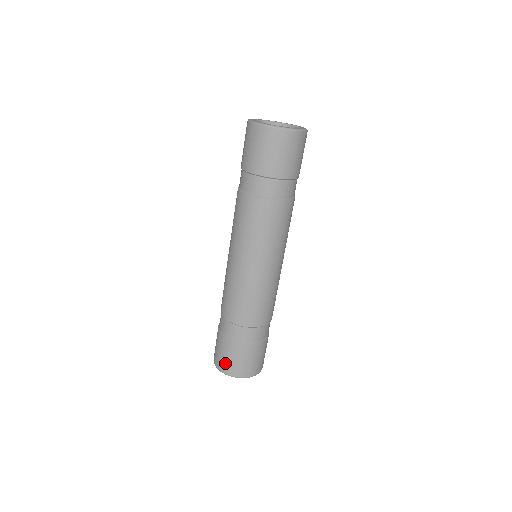
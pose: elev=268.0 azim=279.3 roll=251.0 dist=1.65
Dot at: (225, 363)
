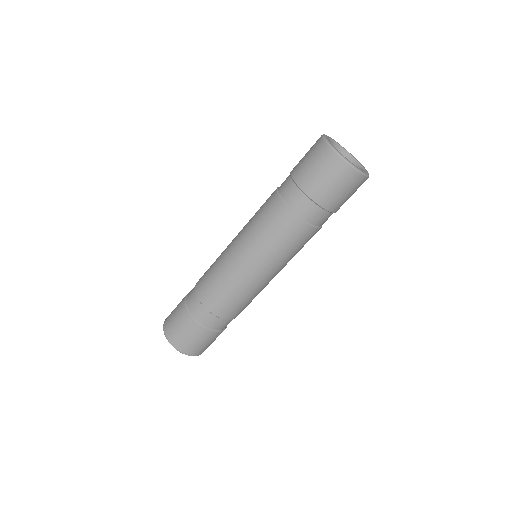
Dot at: (173, 330)
